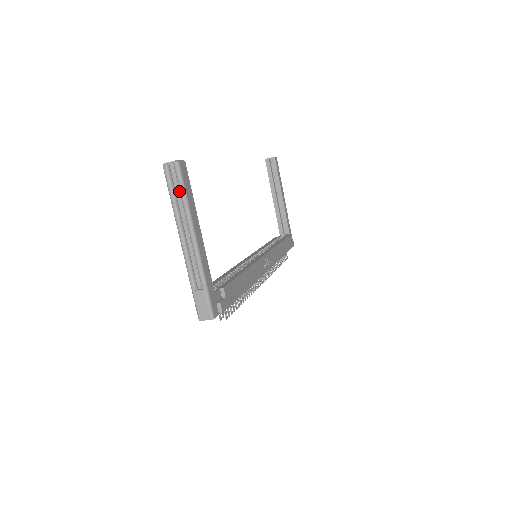
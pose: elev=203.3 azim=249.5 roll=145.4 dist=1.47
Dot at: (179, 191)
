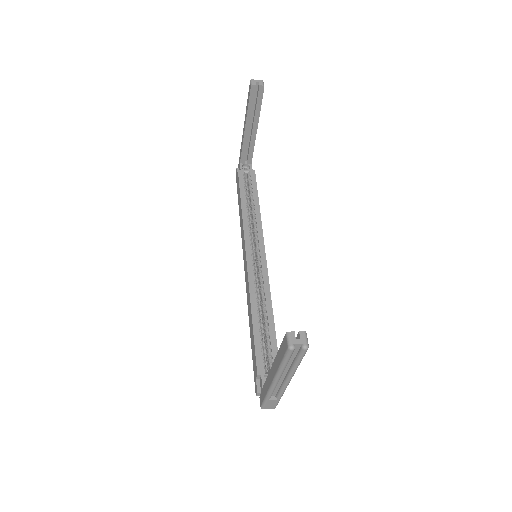
Dot at: (293, 358)
